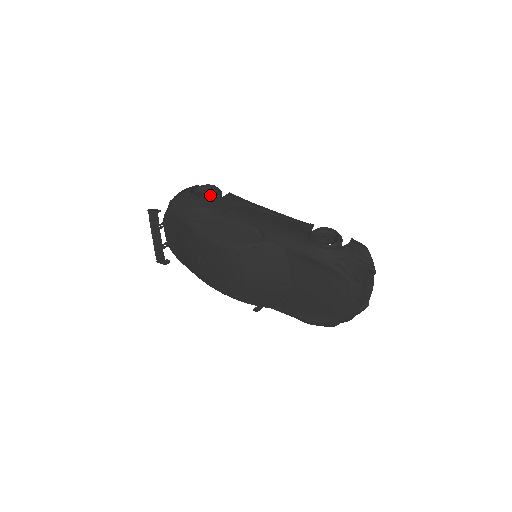
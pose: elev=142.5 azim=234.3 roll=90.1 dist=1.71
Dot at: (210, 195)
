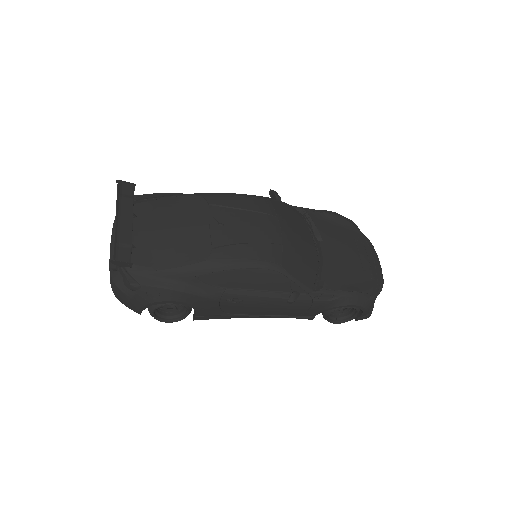
Dot at: occluded
